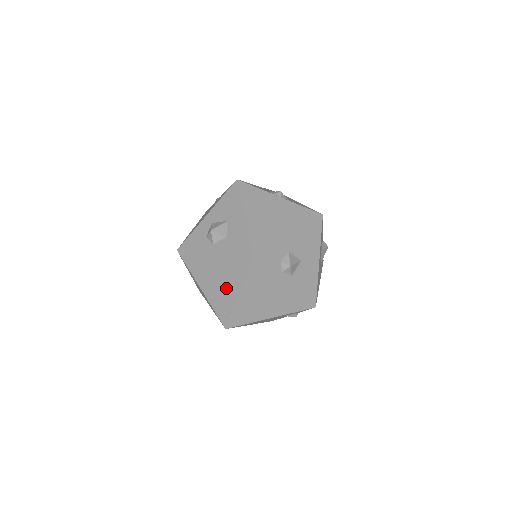
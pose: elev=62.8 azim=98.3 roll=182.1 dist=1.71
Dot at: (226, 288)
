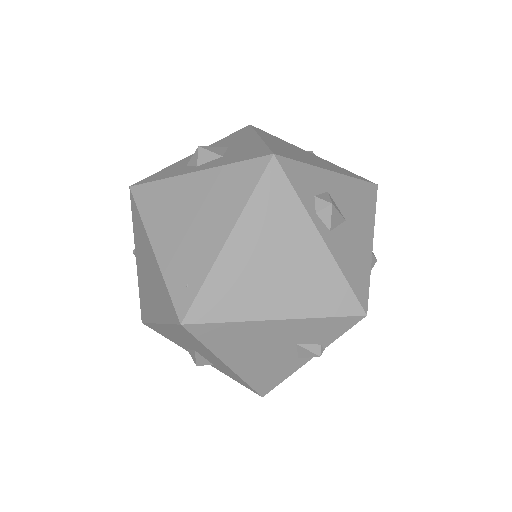
Dot at: (203, 232)
